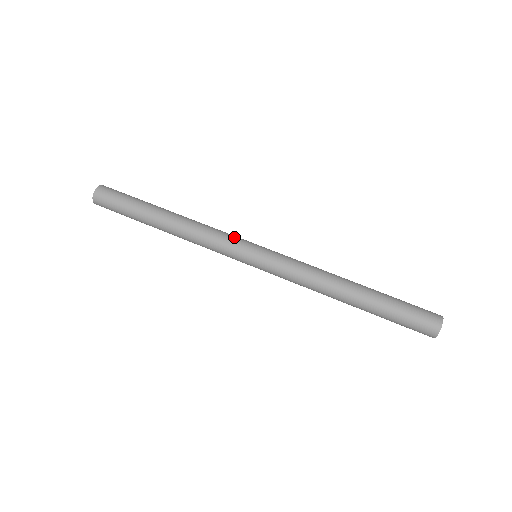
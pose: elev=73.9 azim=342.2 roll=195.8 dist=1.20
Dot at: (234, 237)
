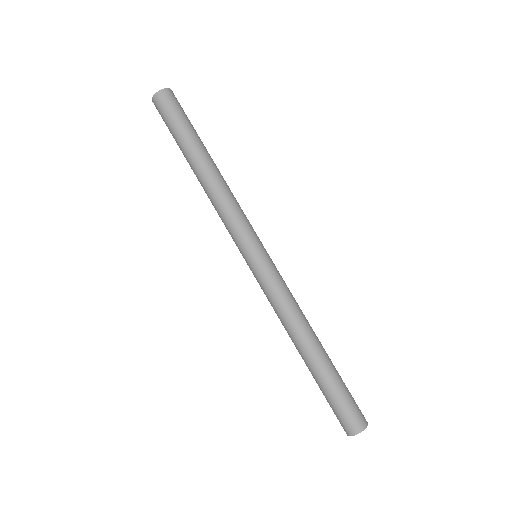
Dot at: occluded
